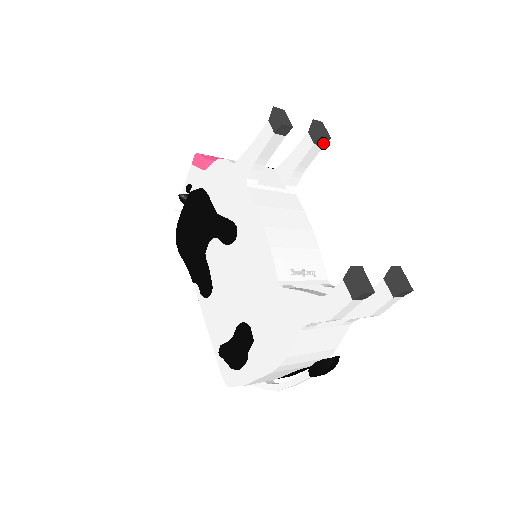
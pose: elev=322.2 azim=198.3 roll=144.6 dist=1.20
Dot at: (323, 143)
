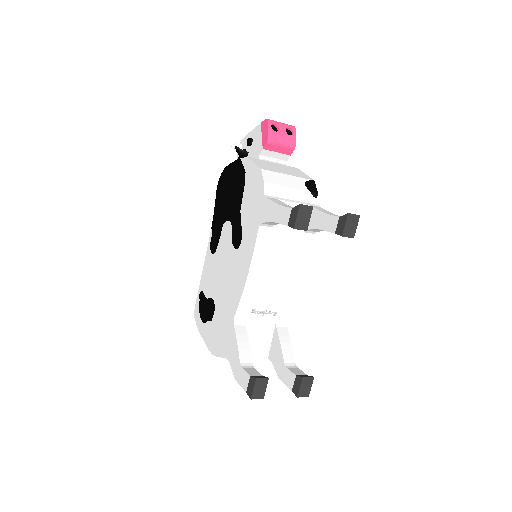
Dot at: occluded
